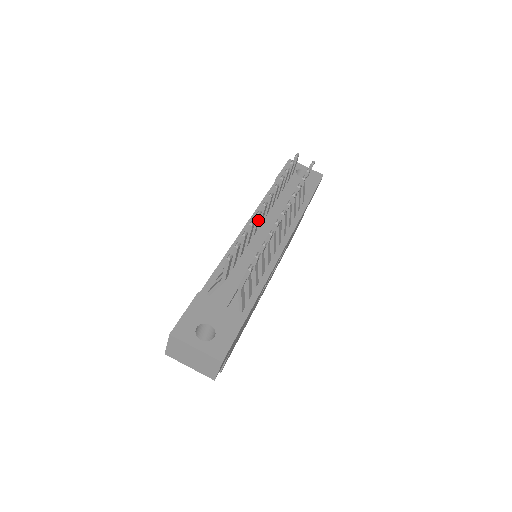
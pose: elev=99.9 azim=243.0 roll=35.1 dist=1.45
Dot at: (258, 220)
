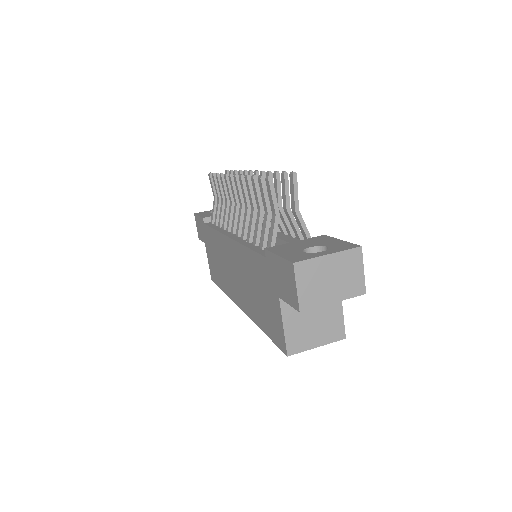
Dot at: (245, 185)
